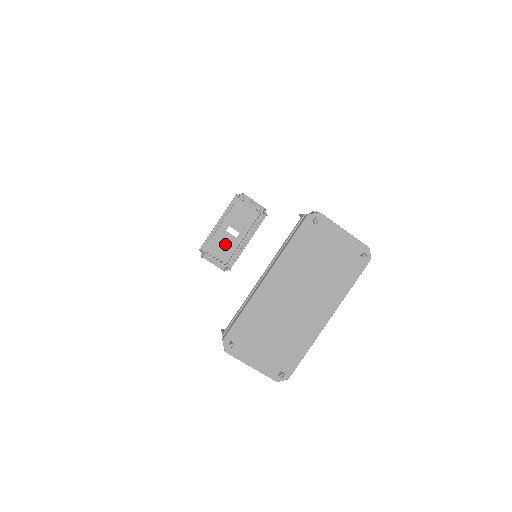
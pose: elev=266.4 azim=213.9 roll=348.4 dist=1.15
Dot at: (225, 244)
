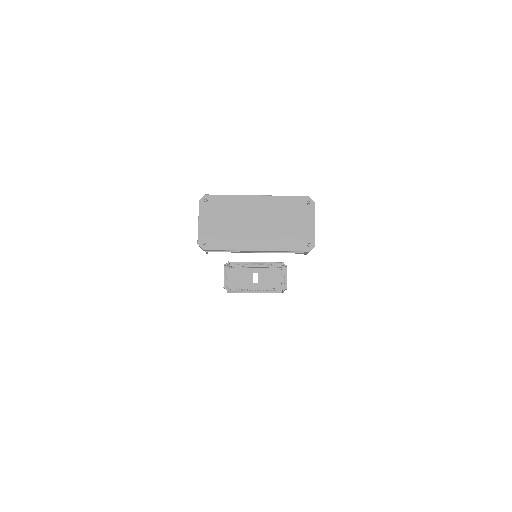
Dot at: (243, 278)
